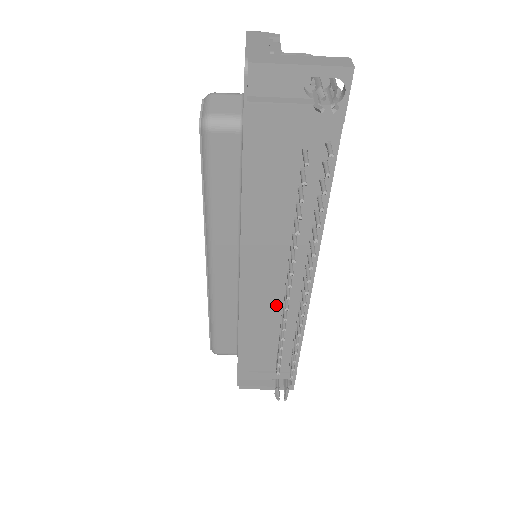
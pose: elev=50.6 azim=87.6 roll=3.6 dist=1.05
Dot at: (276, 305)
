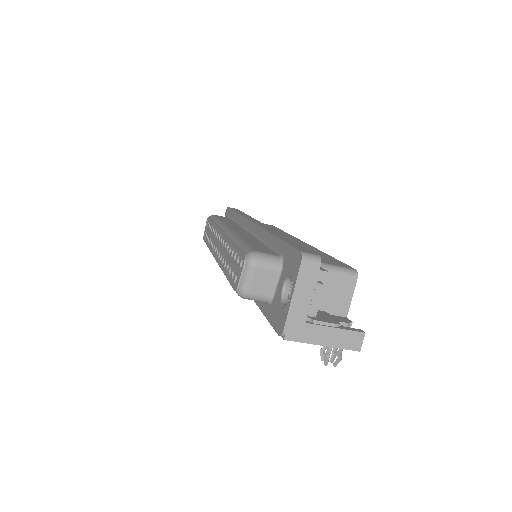
Dot at: occluded
